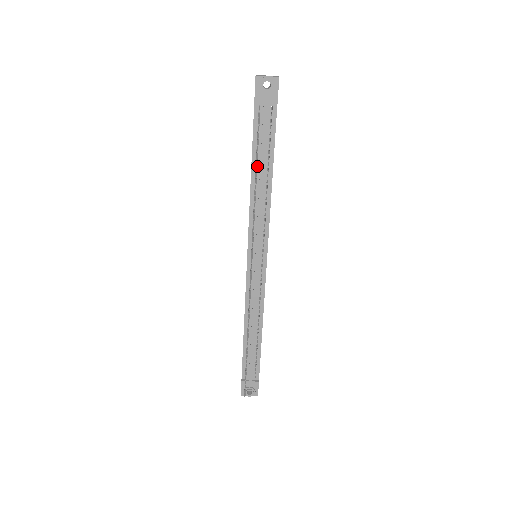
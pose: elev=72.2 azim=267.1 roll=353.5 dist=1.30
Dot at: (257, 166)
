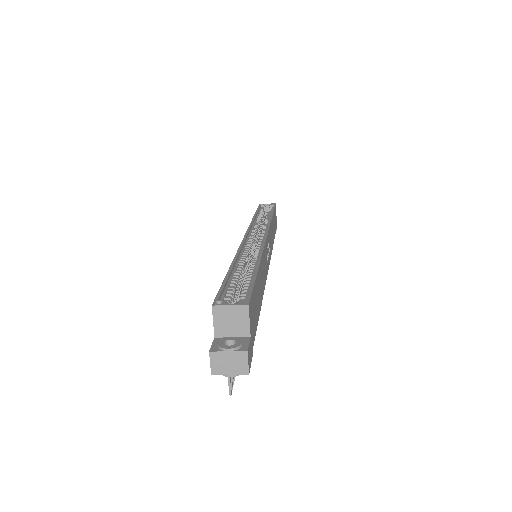
Dot at: occluded
